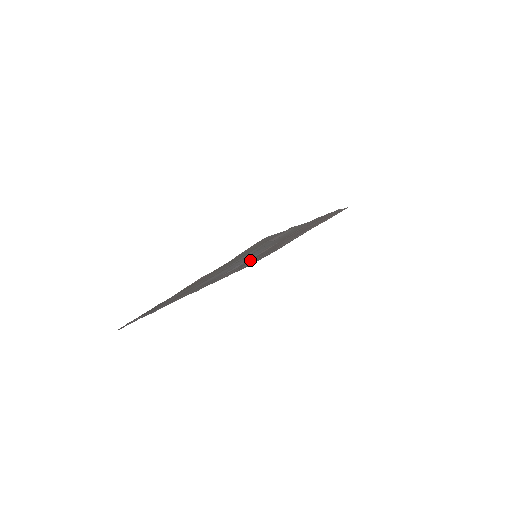
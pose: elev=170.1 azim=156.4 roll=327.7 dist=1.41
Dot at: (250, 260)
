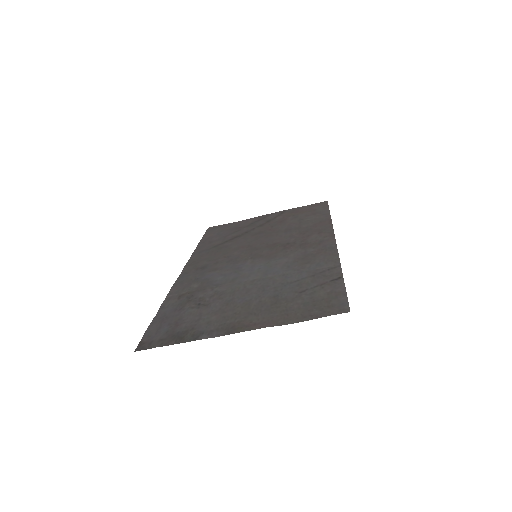
Dot at: (245, 255)
